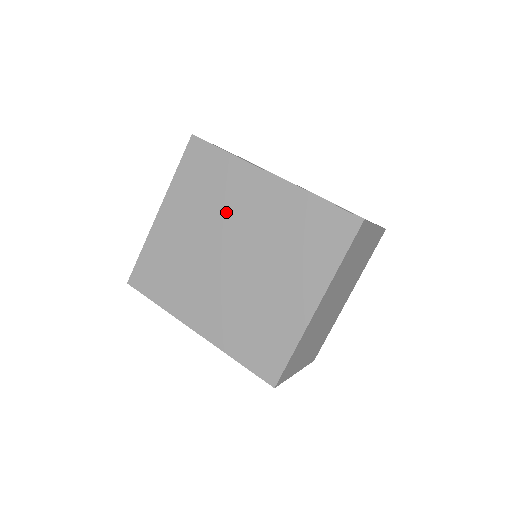
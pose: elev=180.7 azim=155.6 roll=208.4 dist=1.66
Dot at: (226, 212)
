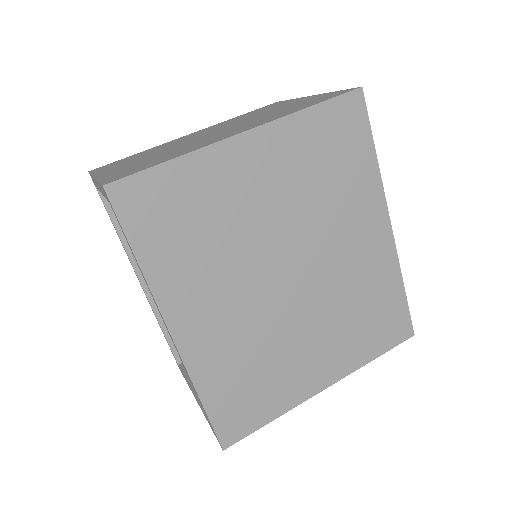
Dot at: (323, 222)
